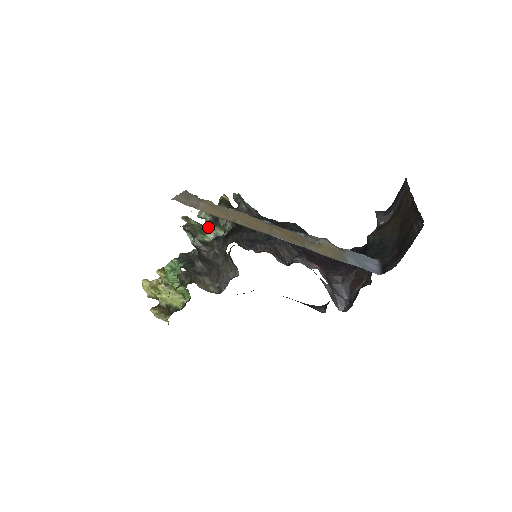
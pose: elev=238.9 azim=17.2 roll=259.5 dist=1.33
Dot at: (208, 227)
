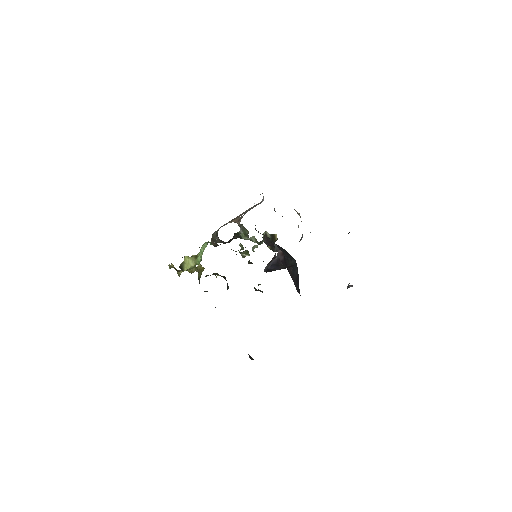
Dot at: occluded
